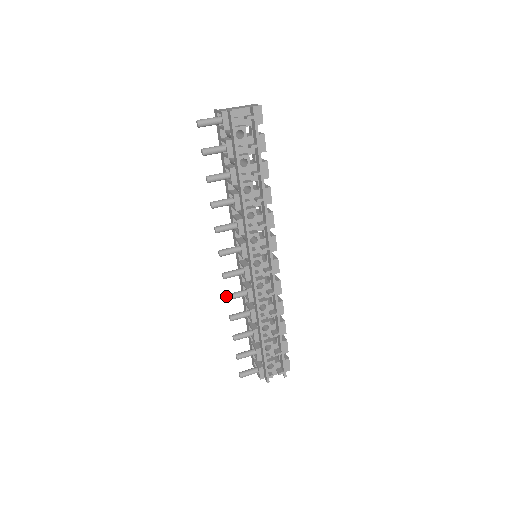
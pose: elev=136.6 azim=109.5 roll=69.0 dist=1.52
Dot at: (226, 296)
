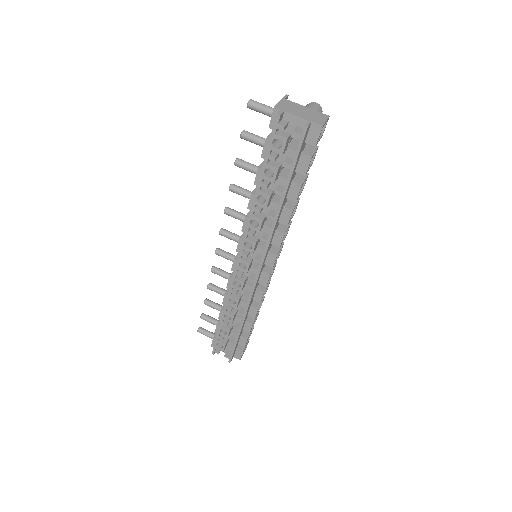
Dot at: occluded
